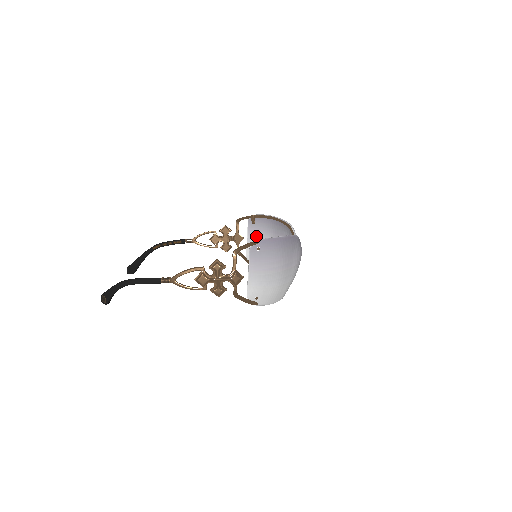
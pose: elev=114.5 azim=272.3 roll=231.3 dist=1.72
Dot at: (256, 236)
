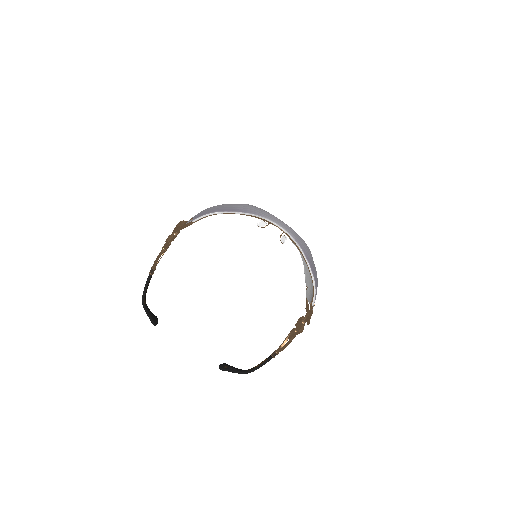
Dot at: occluded
